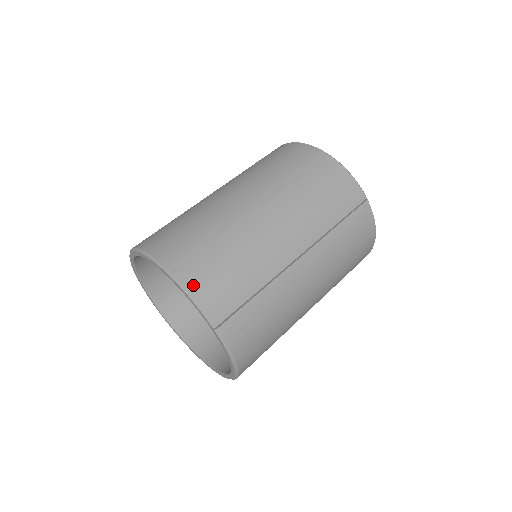
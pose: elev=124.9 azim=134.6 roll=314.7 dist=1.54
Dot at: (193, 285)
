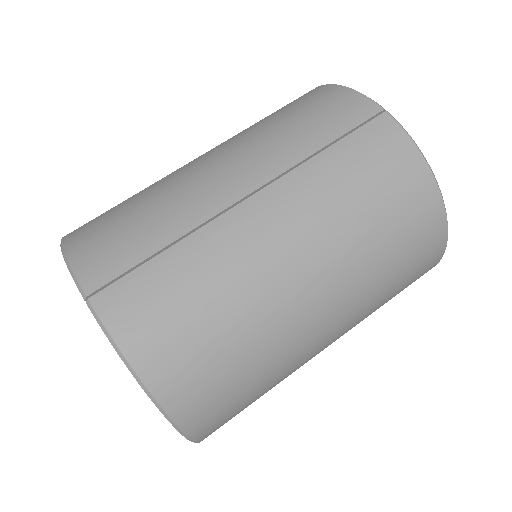
Dot at: (74, 245)
